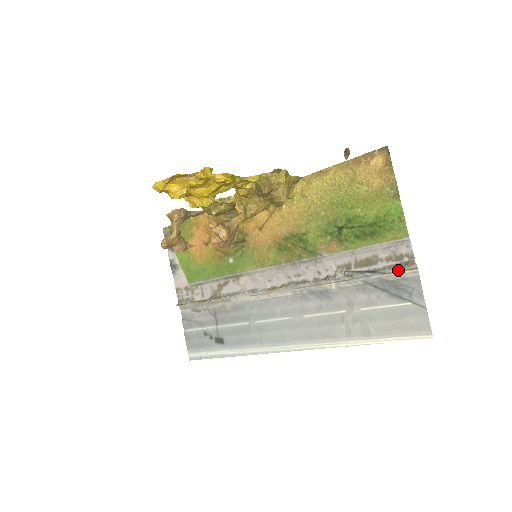
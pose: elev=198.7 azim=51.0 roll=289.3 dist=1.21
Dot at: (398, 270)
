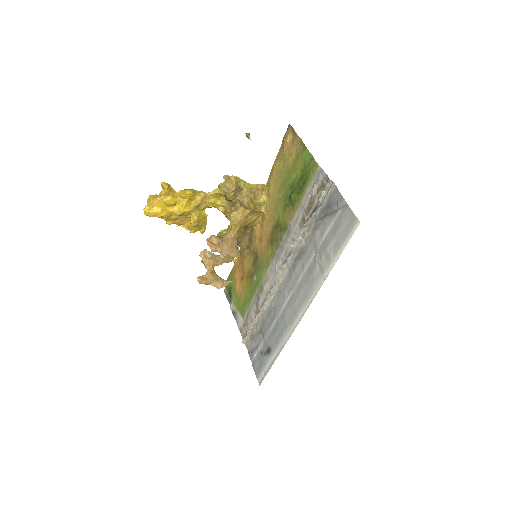
Dot at: (325, 194)
